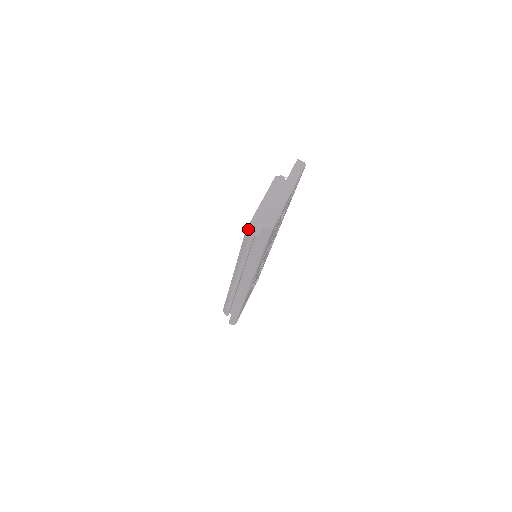
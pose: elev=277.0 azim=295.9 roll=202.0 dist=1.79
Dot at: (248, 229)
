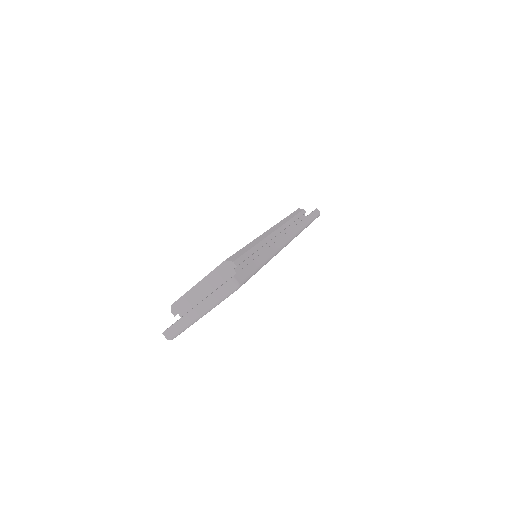
Dot at: (173, 306)
